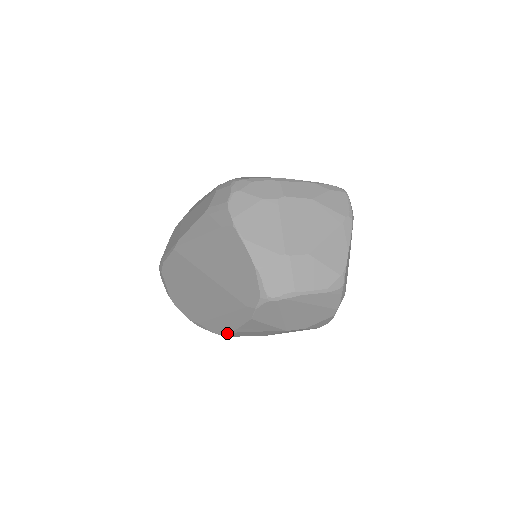
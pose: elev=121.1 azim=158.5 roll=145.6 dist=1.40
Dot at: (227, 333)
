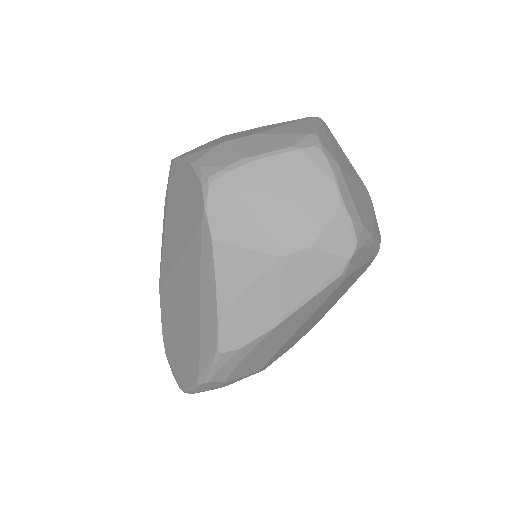
Dot at: (217, 329)
